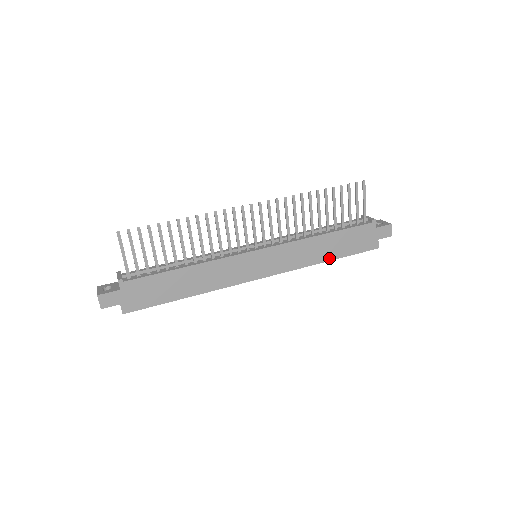
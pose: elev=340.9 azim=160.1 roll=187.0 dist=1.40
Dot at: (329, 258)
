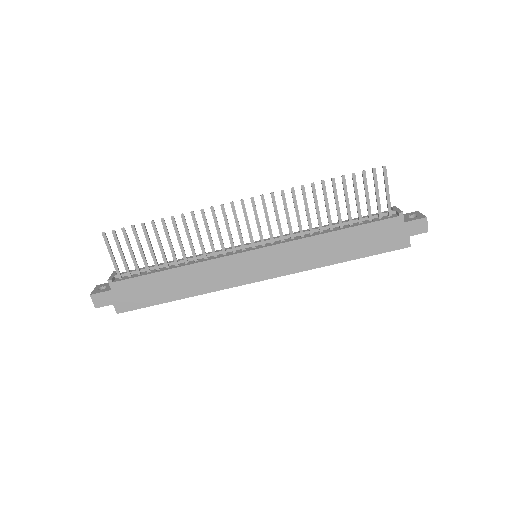
Dot at: (344, 259)
